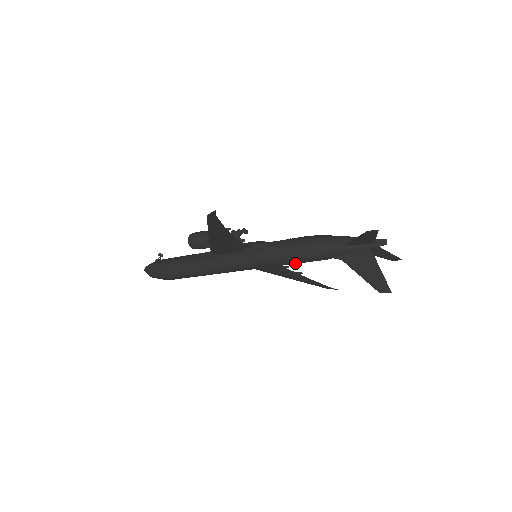
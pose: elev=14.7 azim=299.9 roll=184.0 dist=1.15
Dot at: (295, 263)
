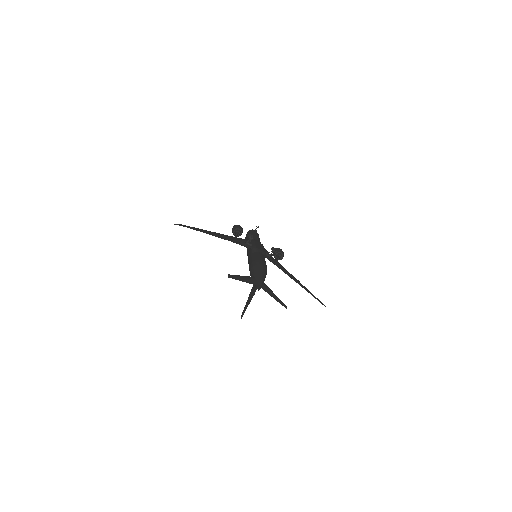
Dot at: occluded
